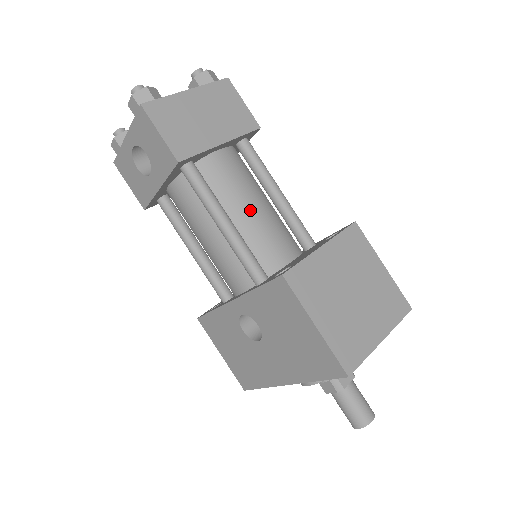
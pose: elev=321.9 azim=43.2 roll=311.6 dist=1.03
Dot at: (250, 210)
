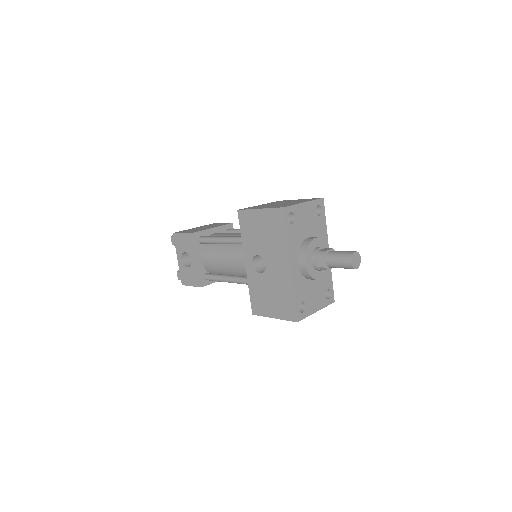
Dot at: (235, 234)
